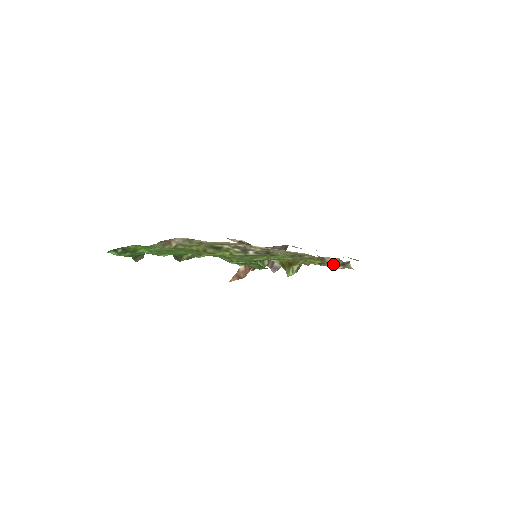
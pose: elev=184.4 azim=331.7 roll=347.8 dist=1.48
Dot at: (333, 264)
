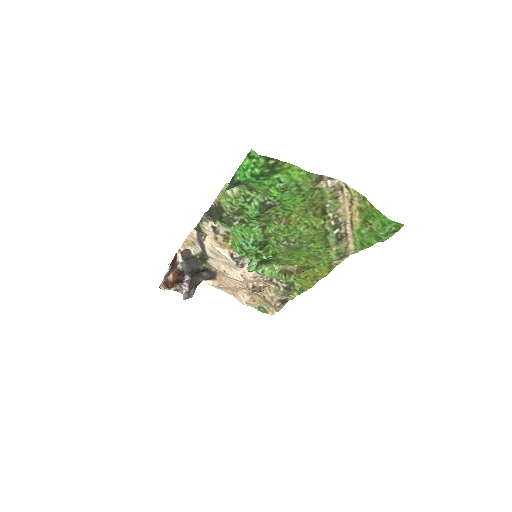
Dot at: (281, 297)
